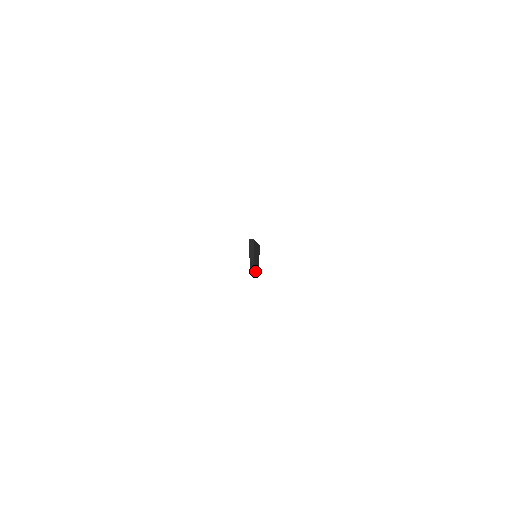
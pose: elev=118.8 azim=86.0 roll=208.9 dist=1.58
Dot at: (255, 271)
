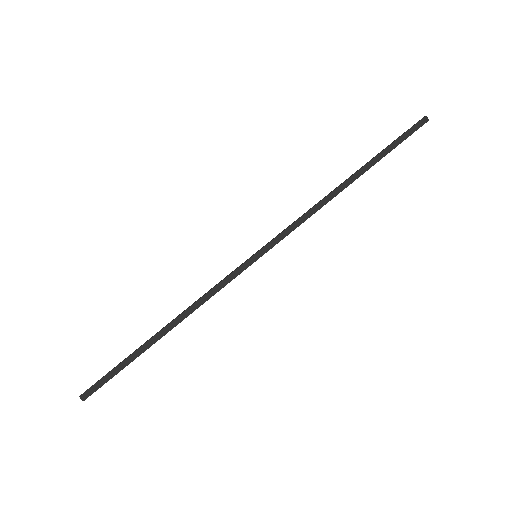
Dot at: occluded
